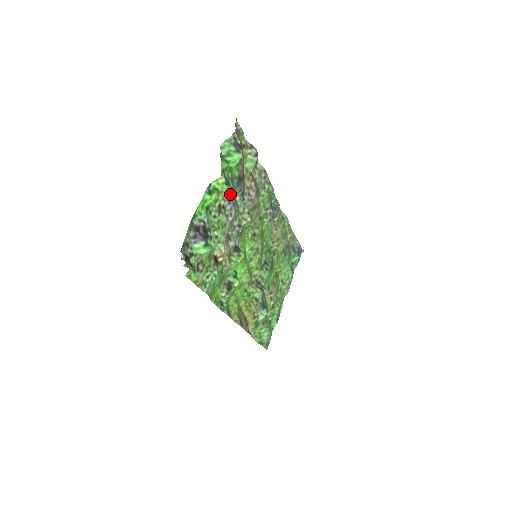
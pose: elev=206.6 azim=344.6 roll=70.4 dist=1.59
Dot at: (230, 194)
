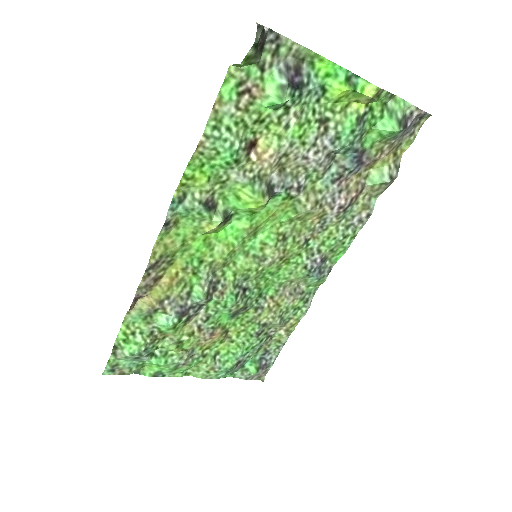
Dot at: (345, 134)
